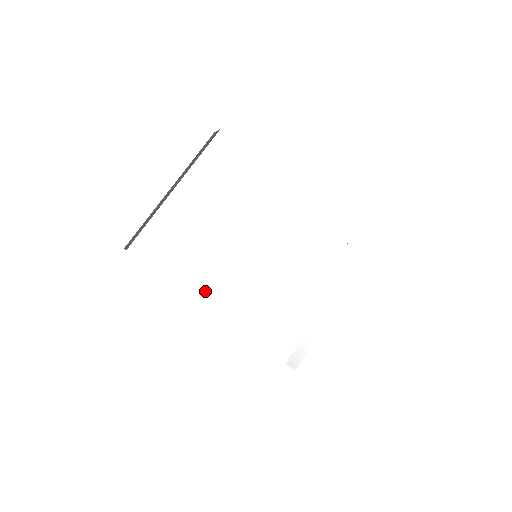
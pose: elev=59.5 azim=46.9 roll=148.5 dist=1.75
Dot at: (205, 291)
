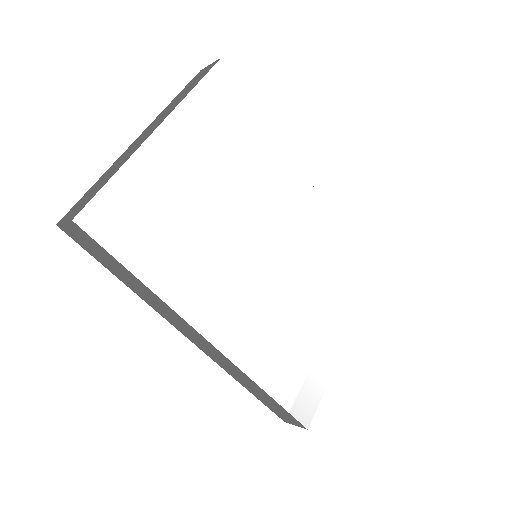
Dot at: (196, 303)
